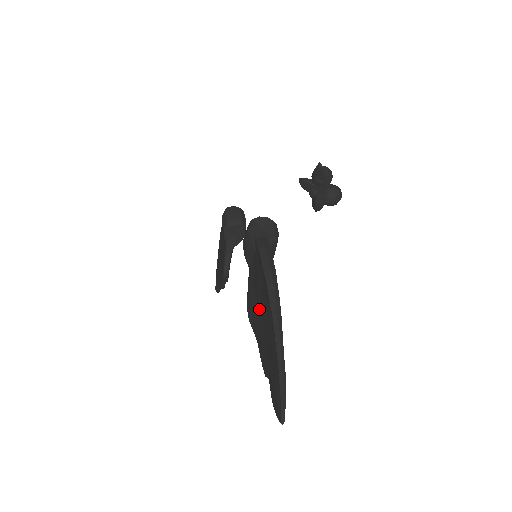
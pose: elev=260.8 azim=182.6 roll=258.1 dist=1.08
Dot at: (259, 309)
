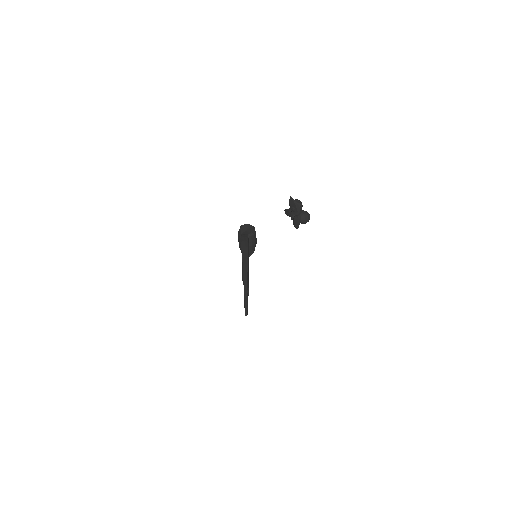
Dot at: occluded
